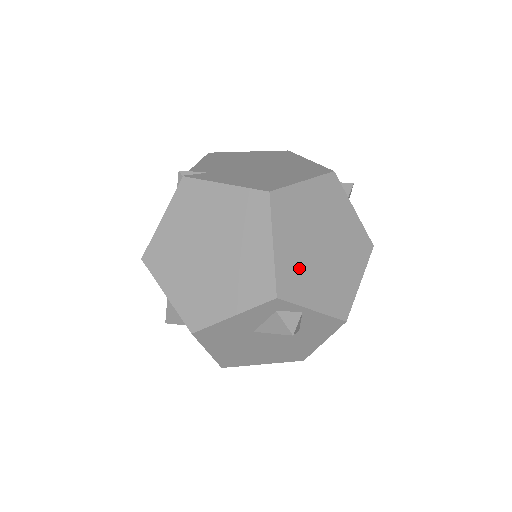
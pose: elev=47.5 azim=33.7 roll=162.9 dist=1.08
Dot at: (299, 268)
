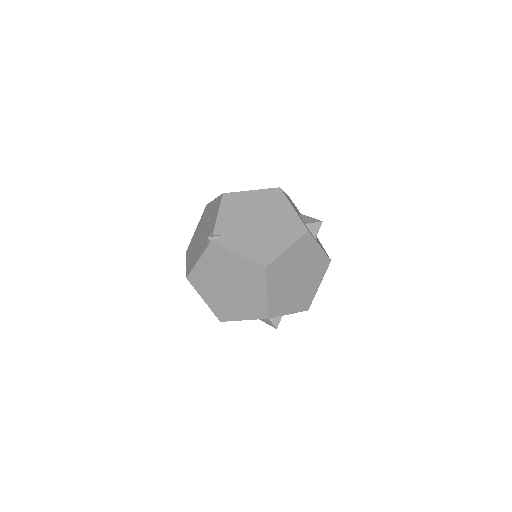
Dot at: (282, 298)
